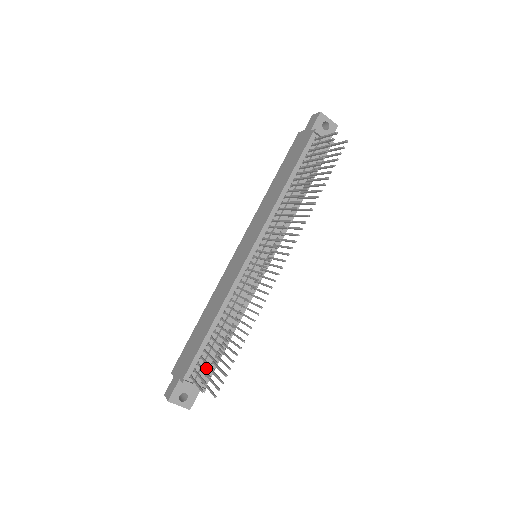
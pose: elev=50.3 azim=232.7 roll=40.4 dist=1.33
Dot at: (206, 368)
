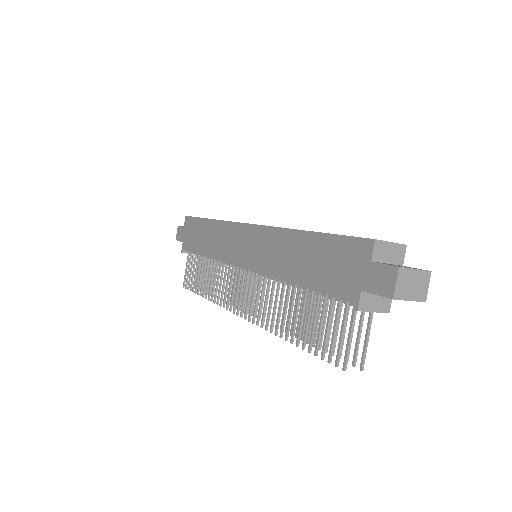
Dot at: occluded
